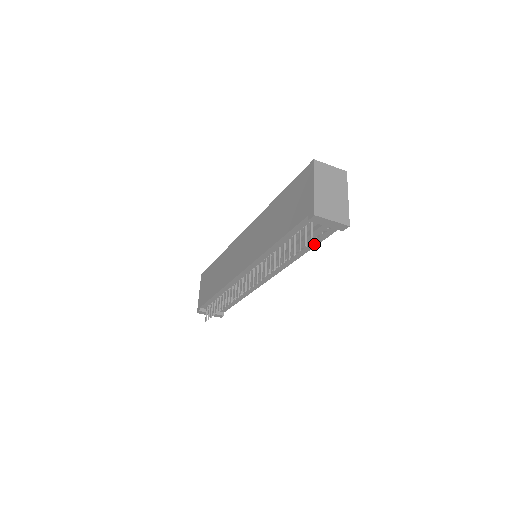
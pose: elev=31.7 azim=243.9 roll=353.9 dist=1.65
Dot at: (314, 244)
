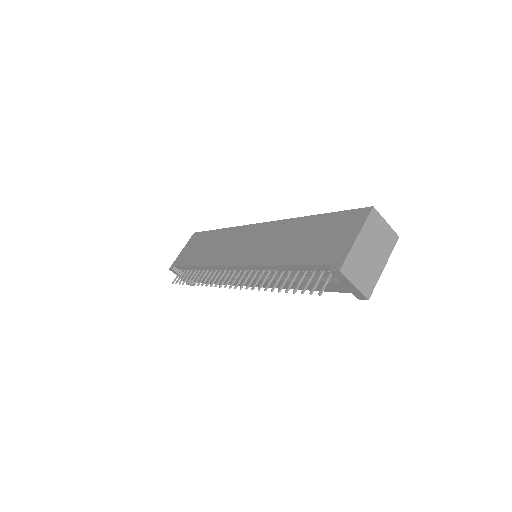
Dot at: occluded
